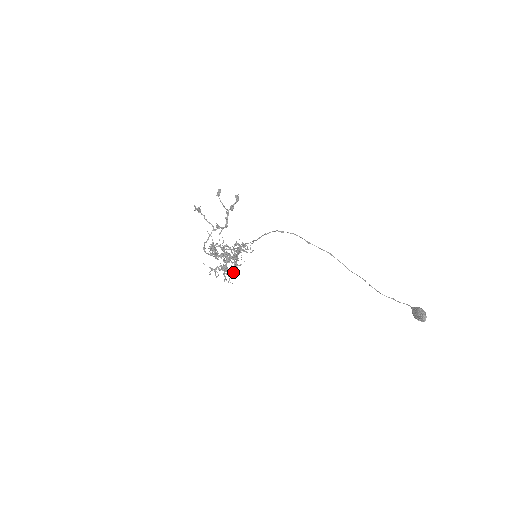
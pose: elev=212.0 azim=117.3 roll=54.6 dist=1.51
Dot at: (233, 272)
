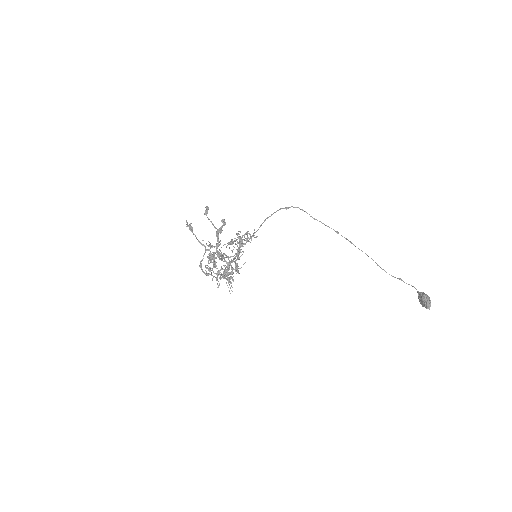
Dot at: (233, 280)
